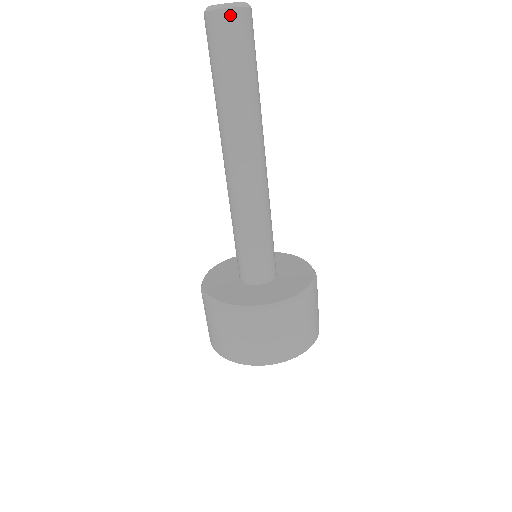
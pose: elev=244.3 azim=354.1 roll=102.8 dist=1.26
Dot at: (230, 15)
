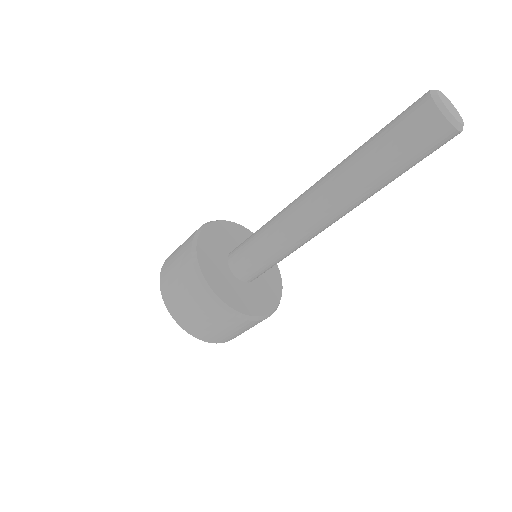
Dot at: (439, 121)
